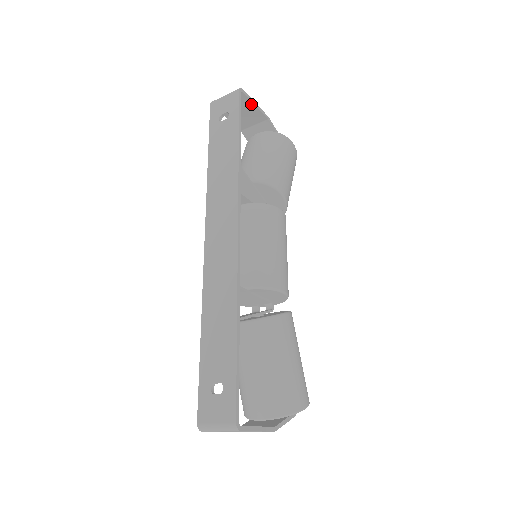
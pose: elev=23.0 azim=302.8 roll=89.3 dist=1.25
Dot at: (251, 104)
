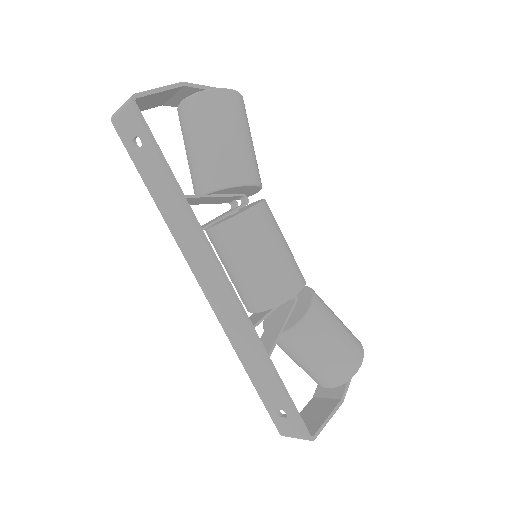
Dot at: (154, 94)
